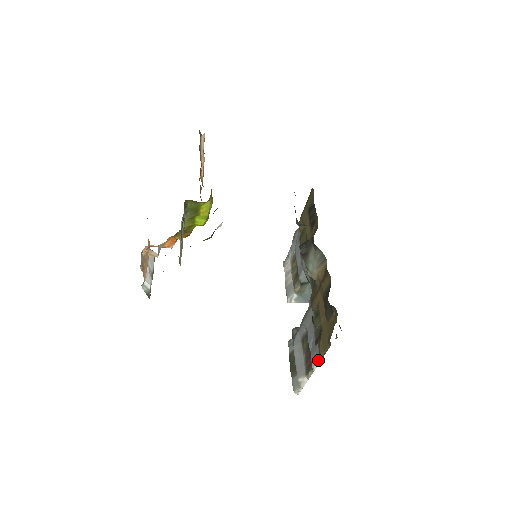
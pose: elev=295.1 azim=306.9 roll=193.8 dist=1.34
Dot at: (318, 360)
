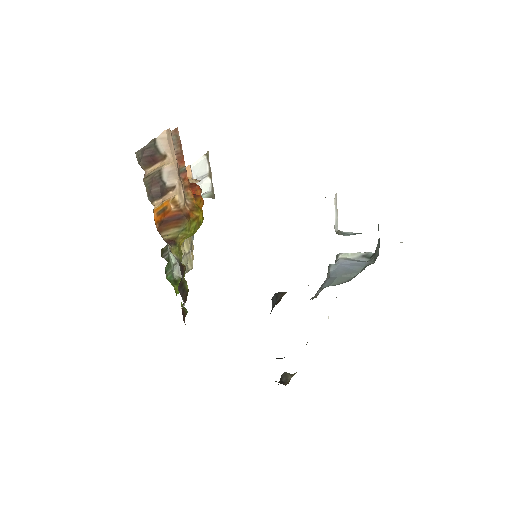
Dot at: occluded
